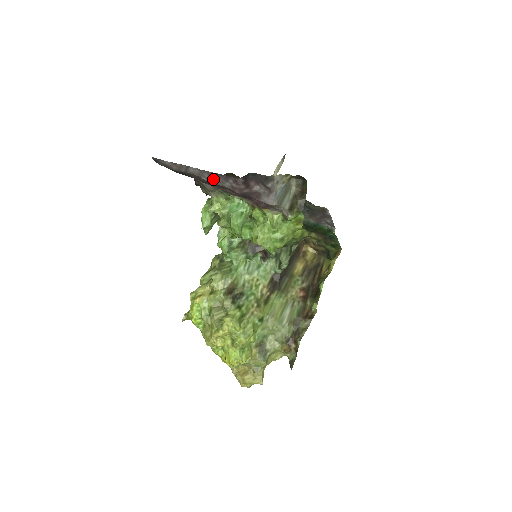
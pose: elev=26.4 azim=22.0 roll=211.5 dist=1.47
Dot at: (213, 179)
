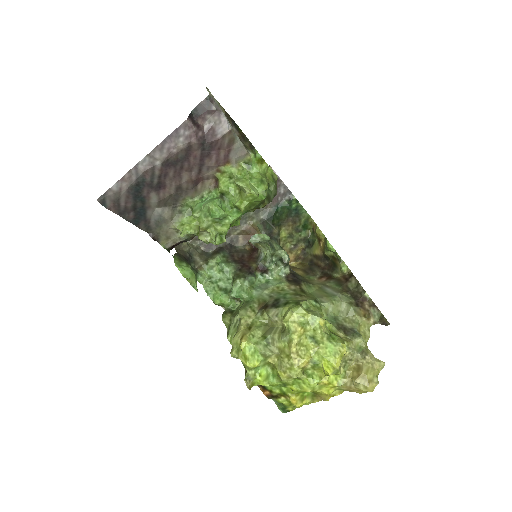
Dot at: (166, 151)
